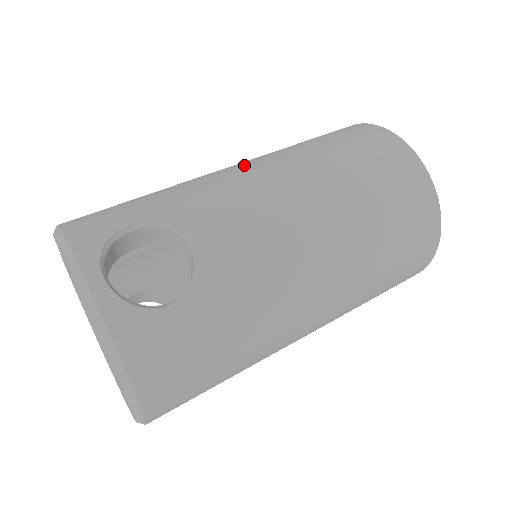
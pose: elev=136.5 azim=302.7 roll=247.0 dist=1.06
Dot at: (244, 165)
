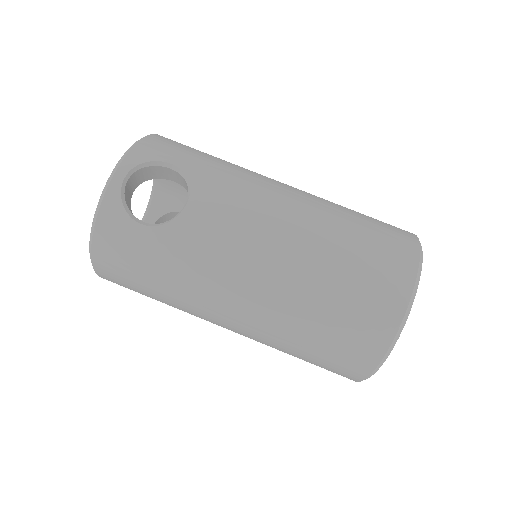
Dot at: (287, 190)
